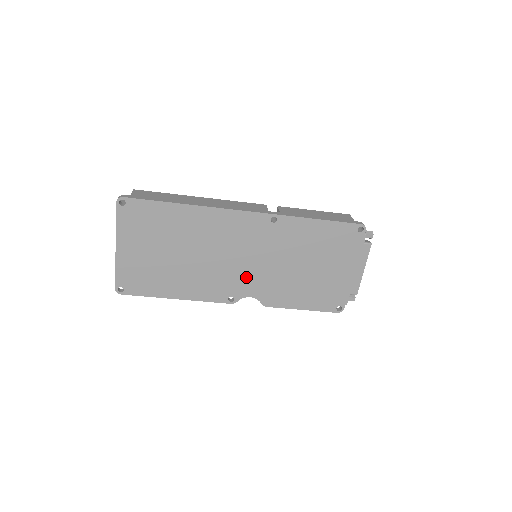
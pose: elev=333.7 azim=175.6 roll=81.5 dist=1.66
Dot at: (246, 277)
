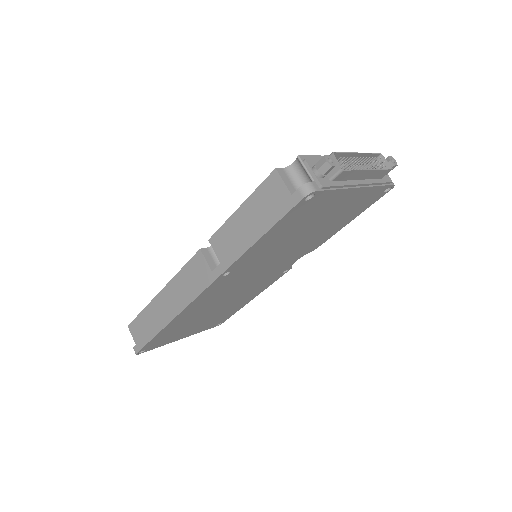
Dot at: (273, 270)
